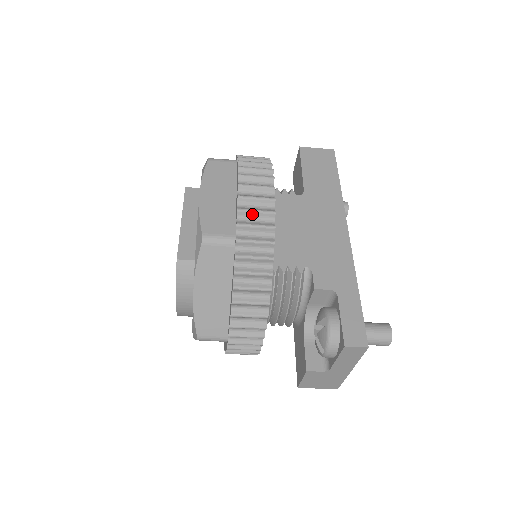
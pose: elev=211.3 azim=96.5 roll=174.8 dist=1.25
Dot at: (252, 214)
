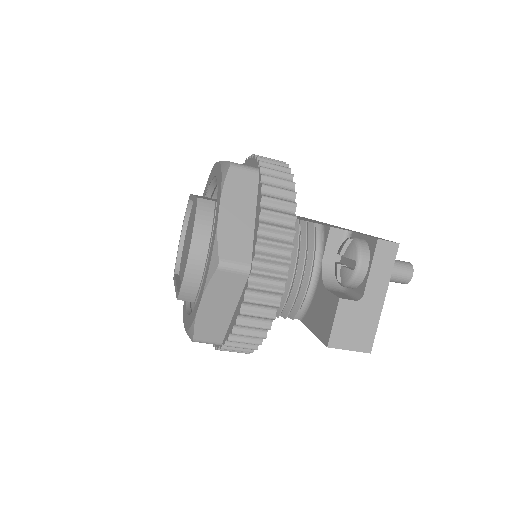
Dot at: (269, 162)
